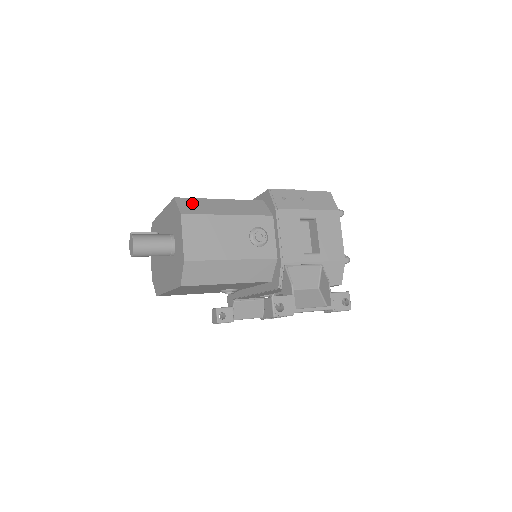
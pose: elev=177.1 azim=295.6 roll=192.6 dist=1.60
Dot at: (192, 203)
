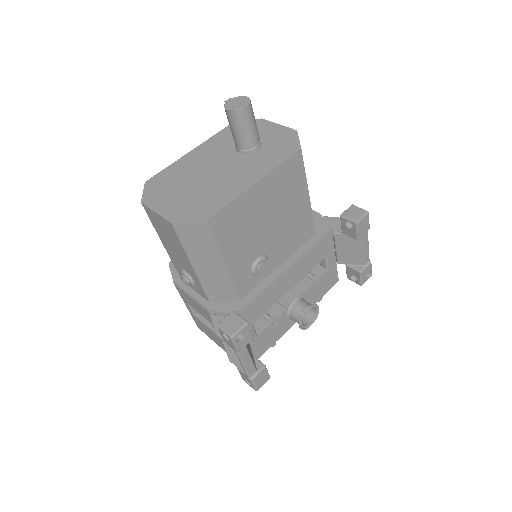
Dot at: occluded
